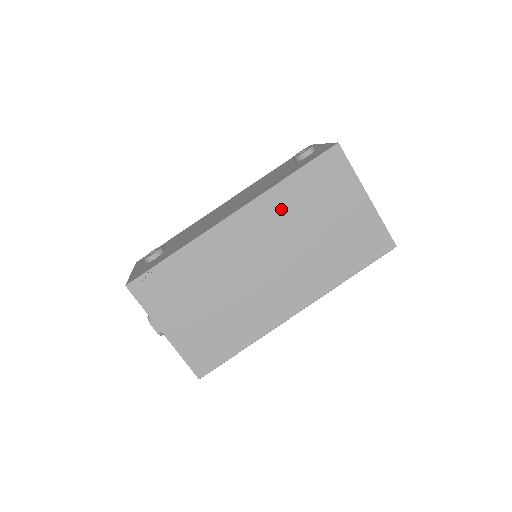
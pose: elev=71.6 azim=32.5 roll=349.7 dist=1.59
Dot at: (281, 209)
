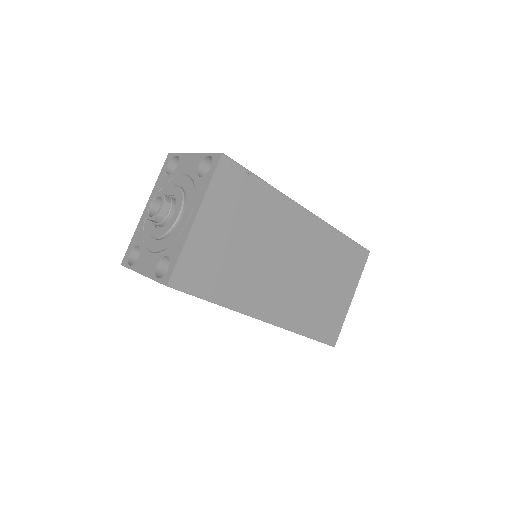
Dot at: (325, 245)
